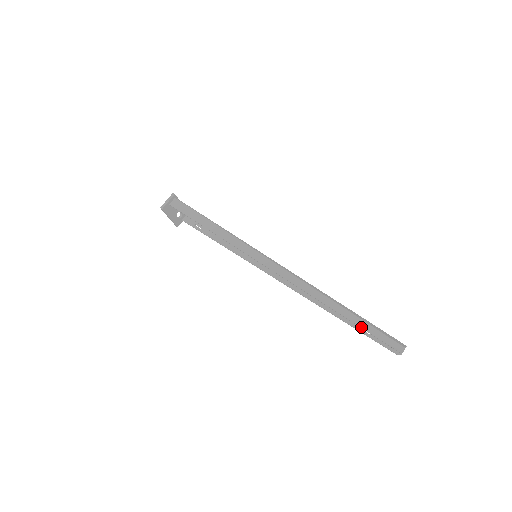
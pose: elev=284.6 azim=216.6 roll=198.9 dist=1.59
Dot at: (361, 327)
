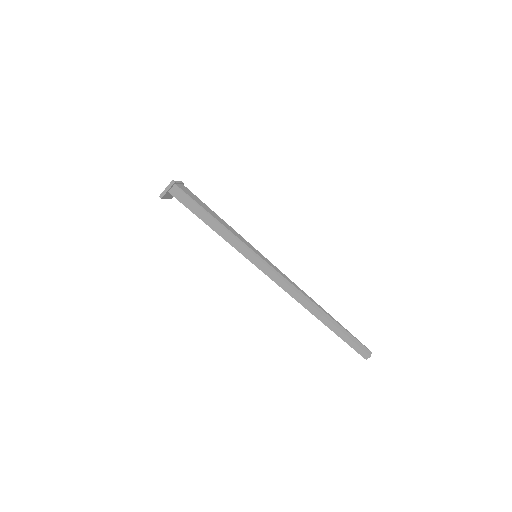
Dot at: (341, 338)
